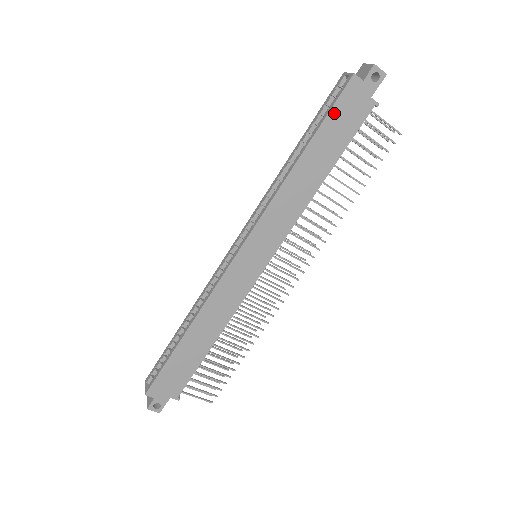
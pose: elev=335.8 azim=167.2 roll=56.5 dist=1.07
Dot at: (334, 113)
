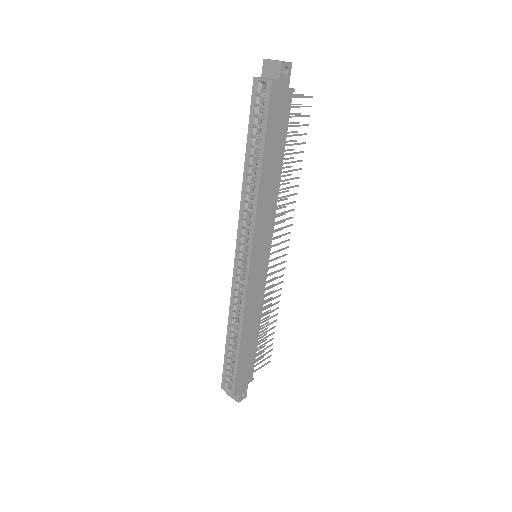
Dot at: (270, 121)
